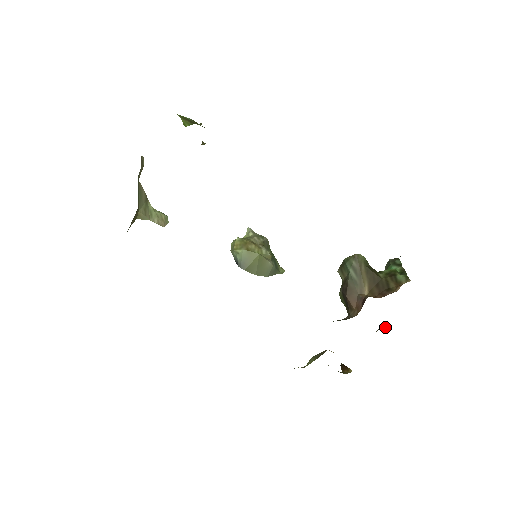
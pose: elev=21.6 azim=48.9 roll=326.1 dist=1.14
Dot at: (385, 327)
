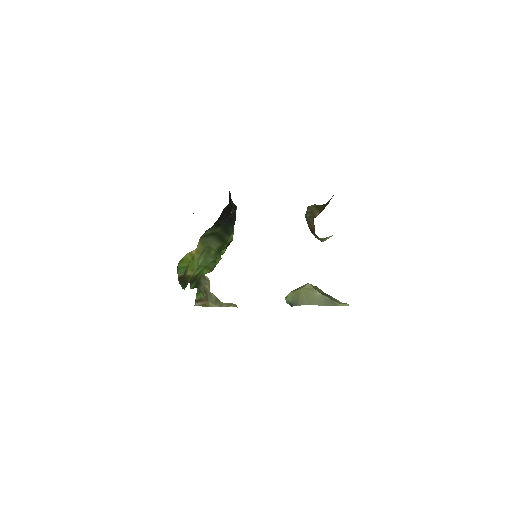
Dot at: occluded
